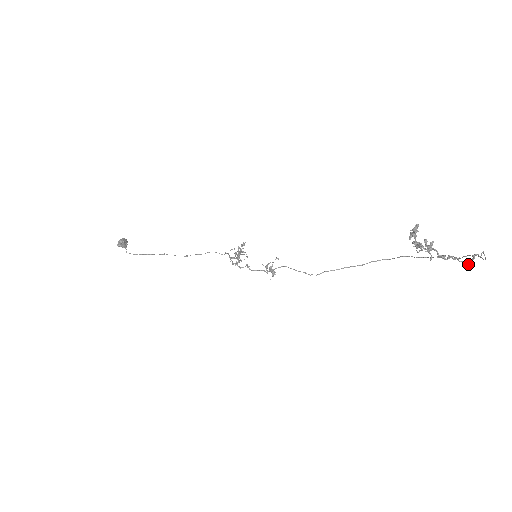
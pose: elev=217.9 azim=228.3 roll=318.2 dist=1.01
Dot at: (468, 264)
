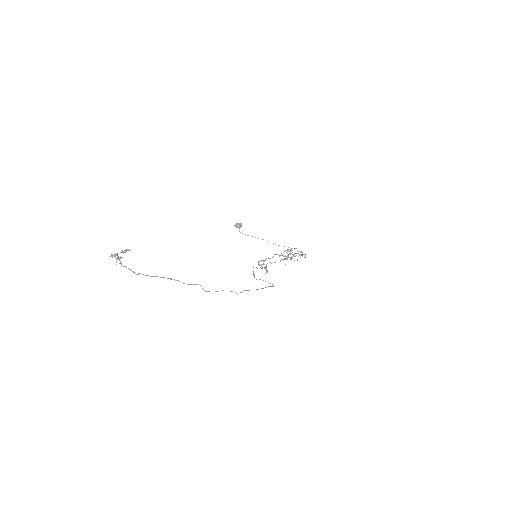
Dot at: (138, 274)
